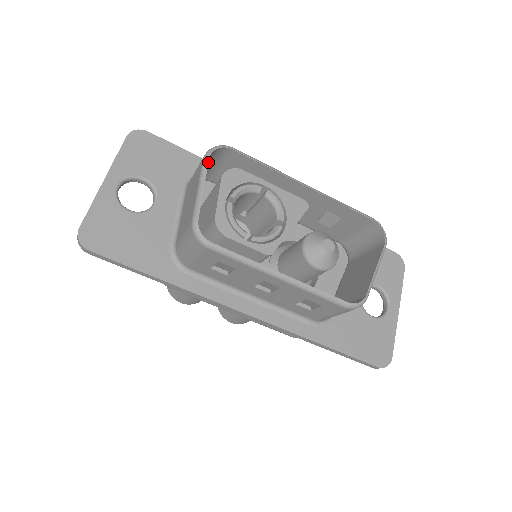
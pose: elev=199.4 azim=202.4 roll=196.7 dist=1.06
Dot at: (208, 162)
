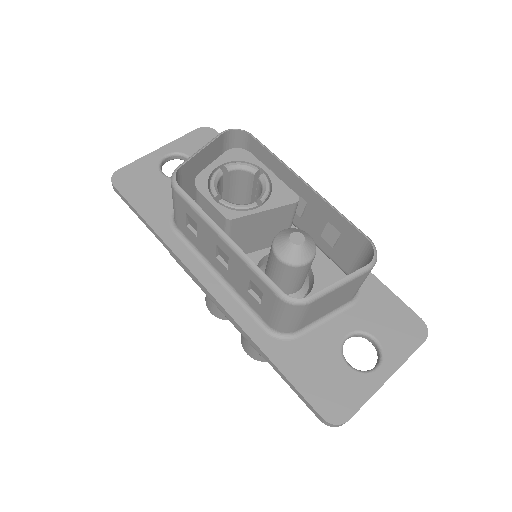
Dot at: (233, 147)
